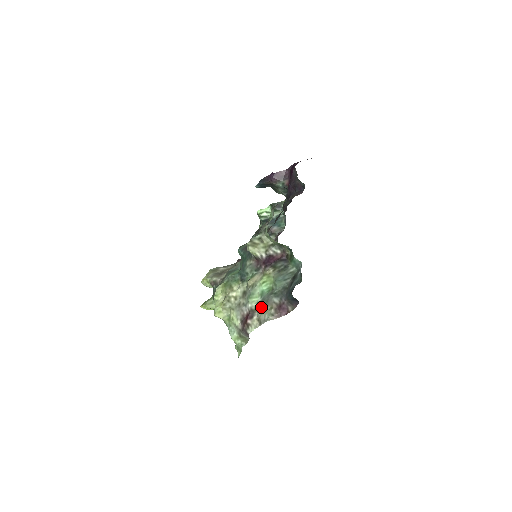
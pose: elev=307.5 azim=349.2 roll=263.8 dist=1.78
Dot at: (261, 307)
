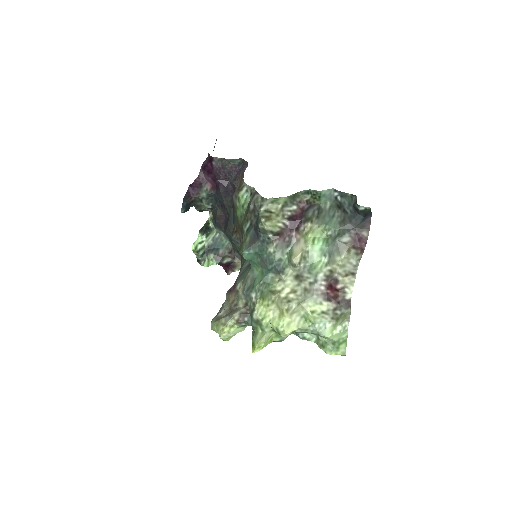
Dot at: (336, 262)
